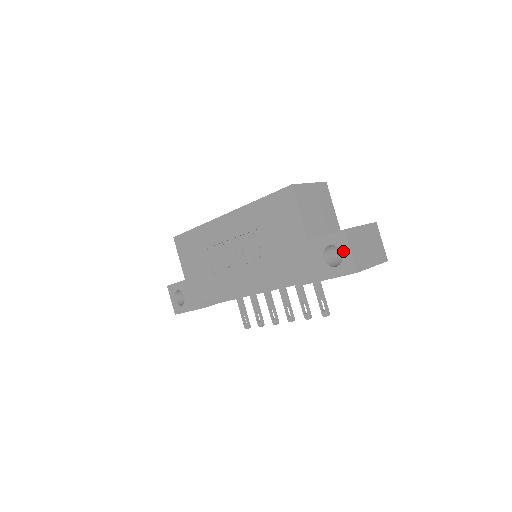
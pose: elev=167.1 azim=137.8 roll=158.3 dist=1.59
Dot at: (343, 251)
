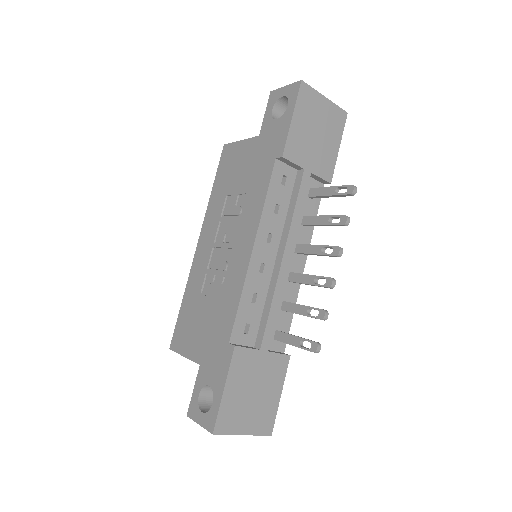
Dot at: (282, 95)
